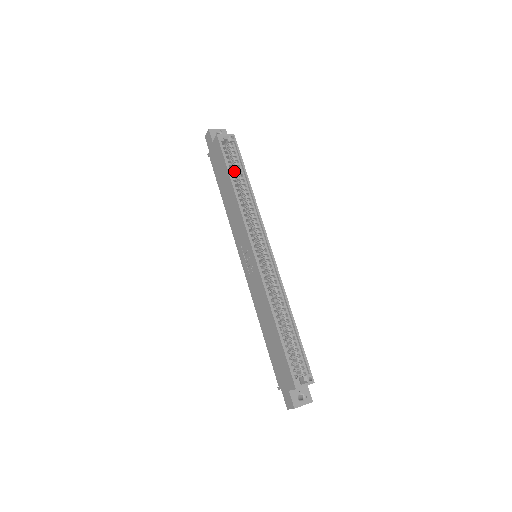
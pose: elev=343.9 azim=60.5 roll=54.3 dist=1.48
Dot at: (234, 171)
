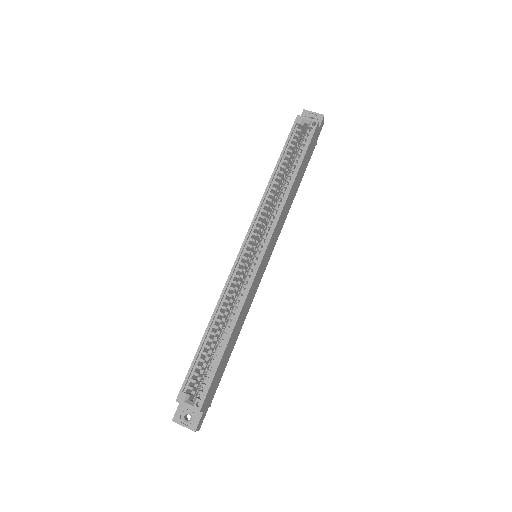
Dot at: occluded
